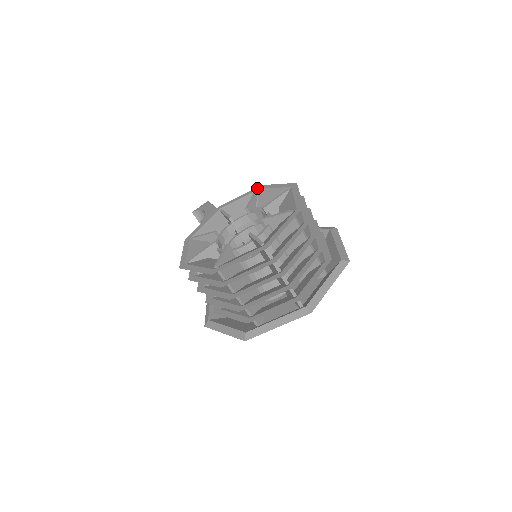
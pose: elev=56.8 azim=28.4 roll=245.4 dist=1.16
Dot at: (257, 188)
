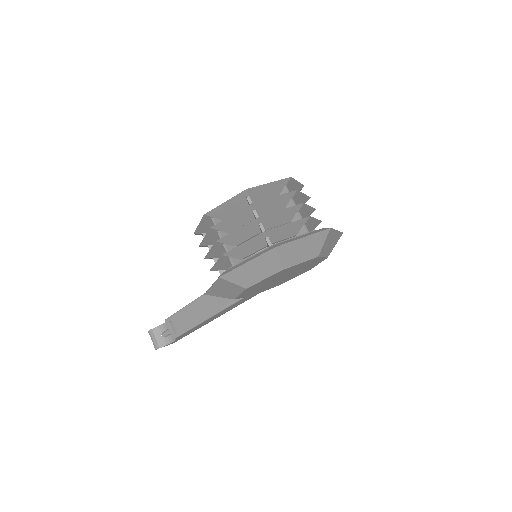
Dot at: occluded
